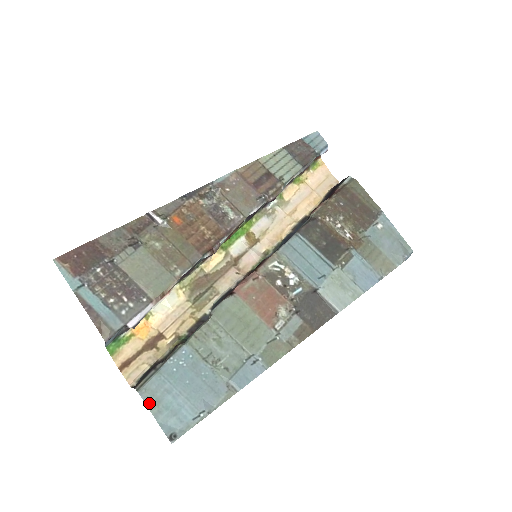
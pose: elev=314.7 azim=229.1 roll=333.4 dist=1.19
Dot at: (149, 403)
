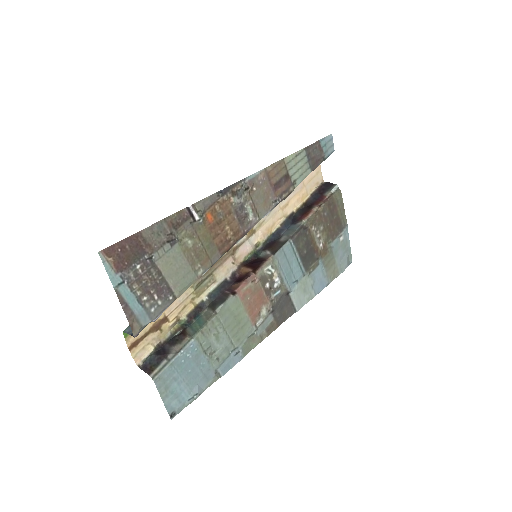
Dot at: (160, 389)
